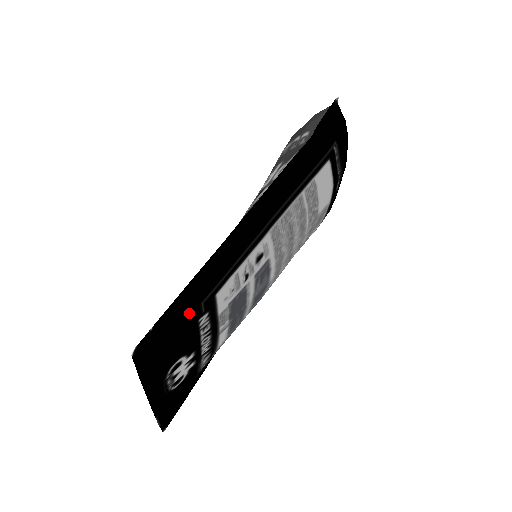
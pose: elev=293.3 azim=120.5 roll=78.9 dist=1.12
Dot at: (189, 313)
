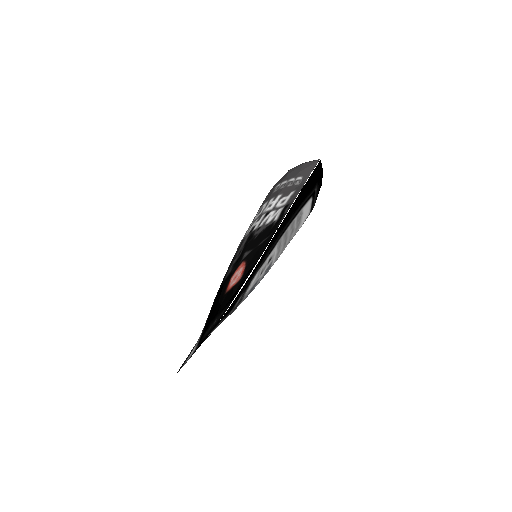
Dot at: (240, 293)
